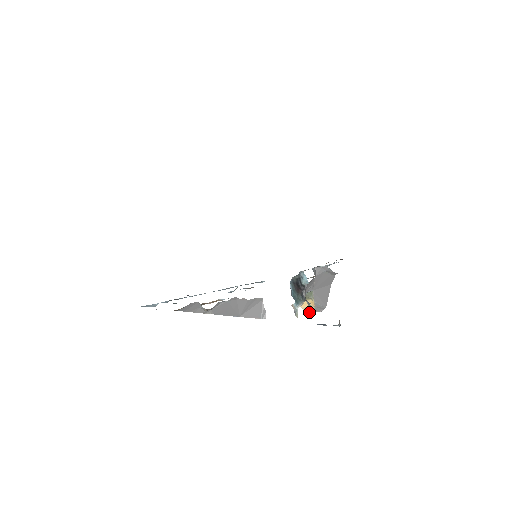
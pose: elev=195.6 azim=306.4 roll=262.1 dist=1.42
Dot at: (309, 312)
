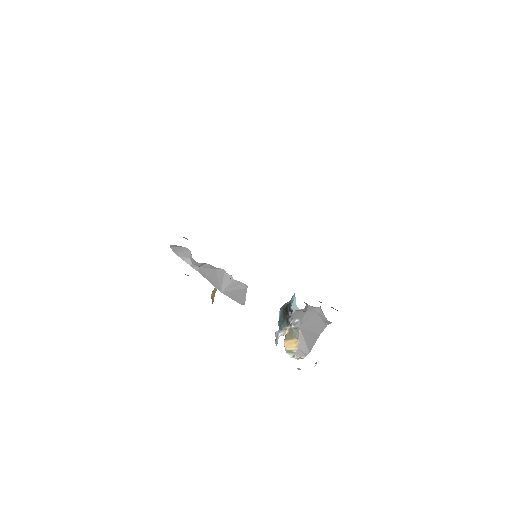
Dot at: (291, 353)
